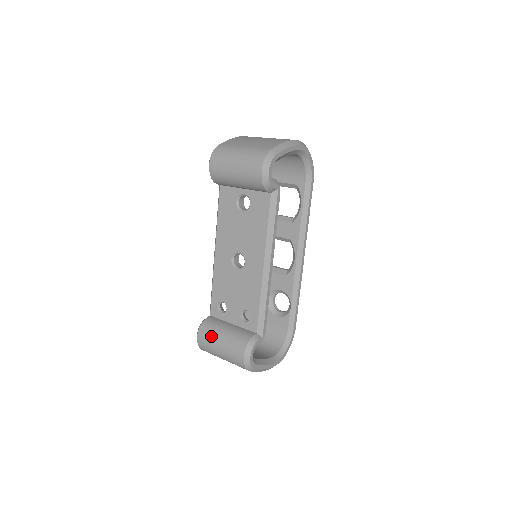
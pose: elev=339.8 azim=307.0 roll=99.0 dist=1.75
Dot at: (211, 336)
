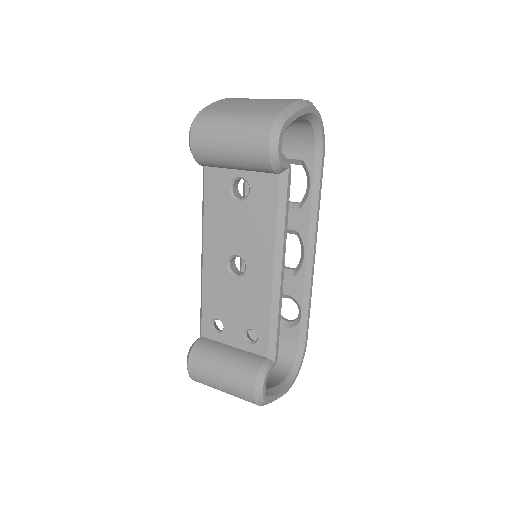
Dot at: (207, 365)
